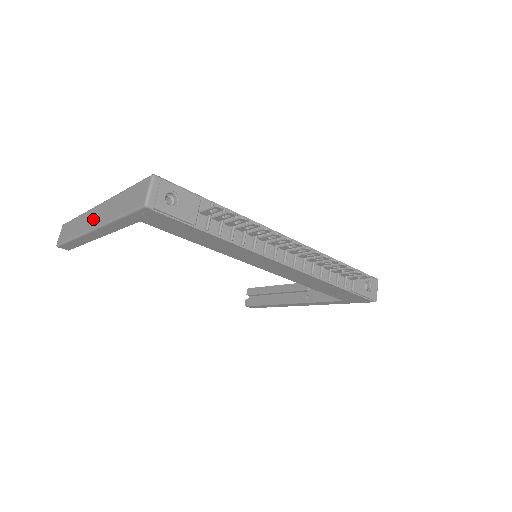
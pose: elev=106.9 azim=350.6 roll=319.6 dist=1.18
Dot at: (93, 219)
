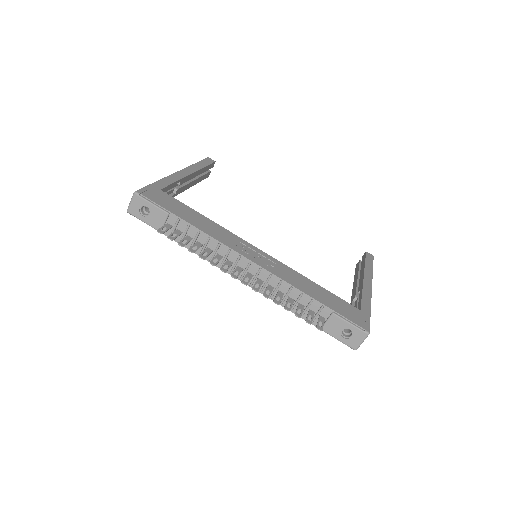
Dot at: occluded
